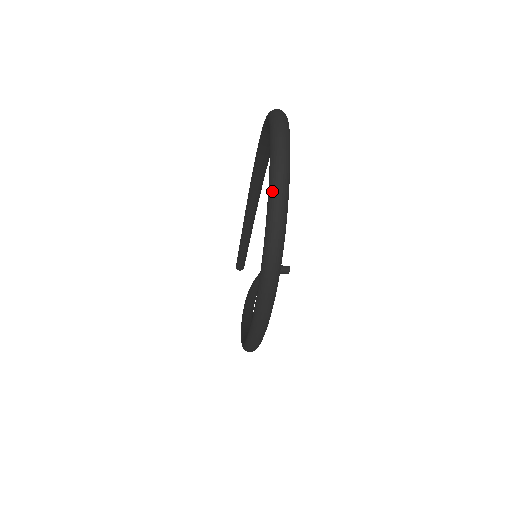
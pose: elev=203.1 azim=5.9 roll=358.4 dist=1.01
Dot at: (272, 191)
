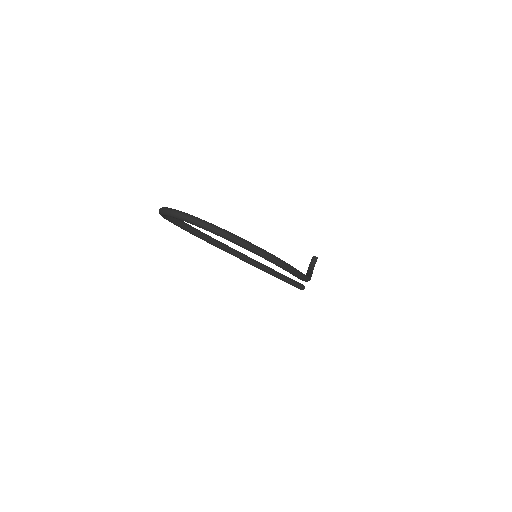
Dot at: (174, 216)
